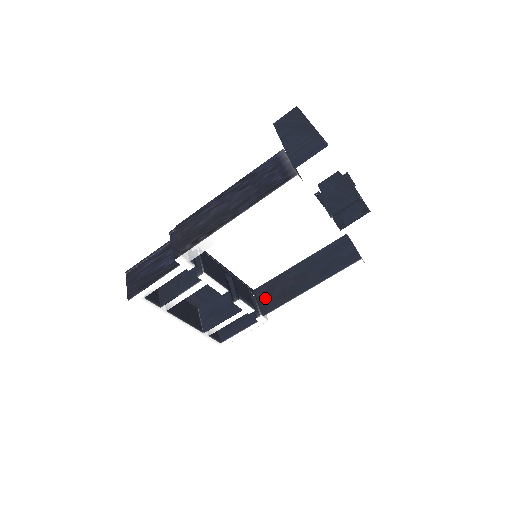
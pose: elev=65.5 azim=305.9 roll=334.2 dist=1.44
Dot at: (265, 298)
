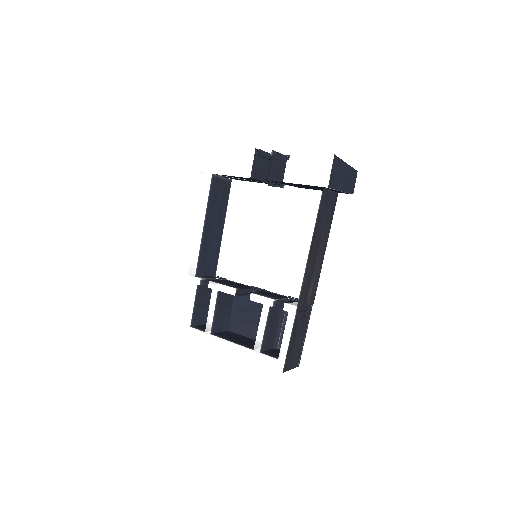
Dot at: occluded
